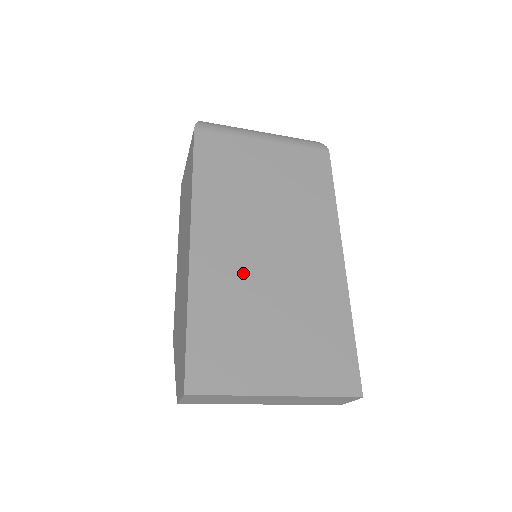
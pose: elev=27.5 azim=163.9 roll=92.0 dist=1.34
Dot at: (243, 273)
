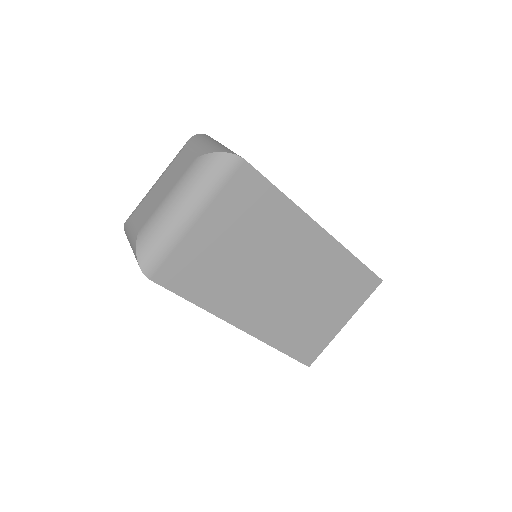
Dot at: (282, 308)
